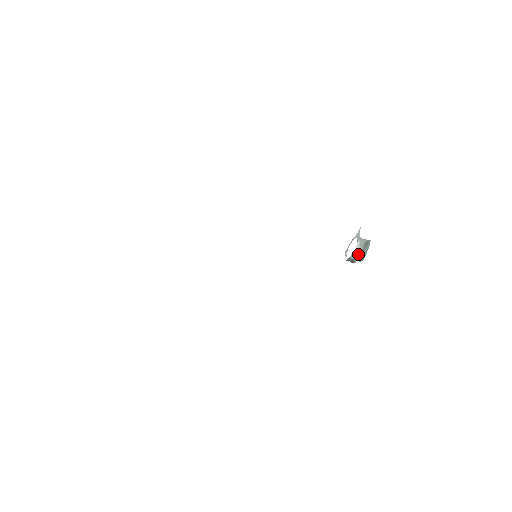
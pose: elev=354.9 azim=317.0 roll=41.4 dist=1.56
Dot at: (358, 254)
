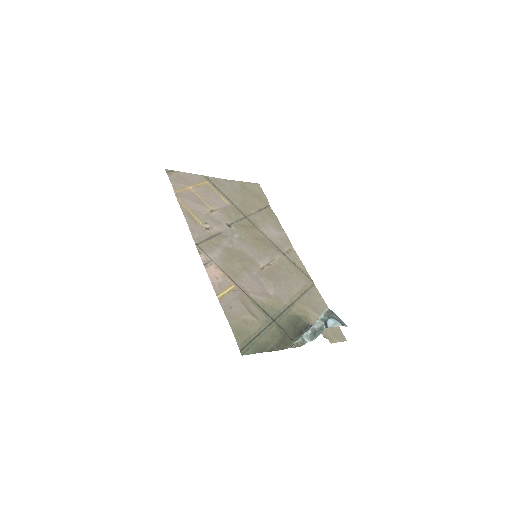
Dot at: (314, 331)
